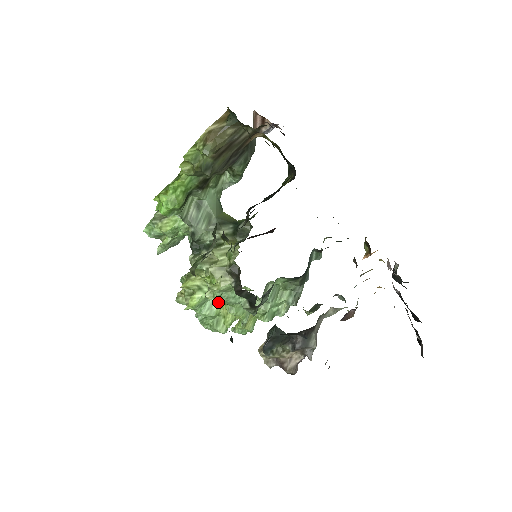
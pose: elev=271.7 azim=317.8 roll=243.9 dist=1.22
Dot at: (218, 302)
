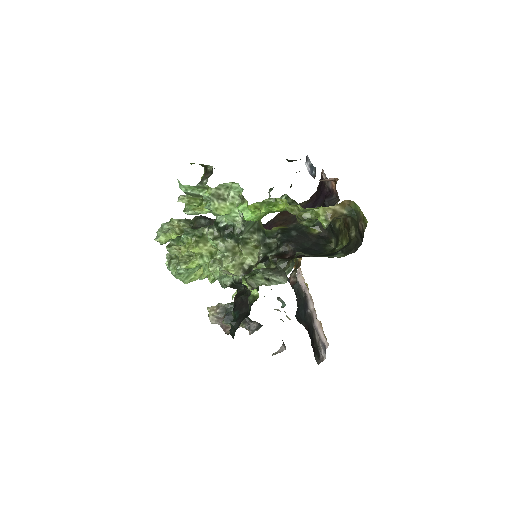
Dot at: (215, 277)
